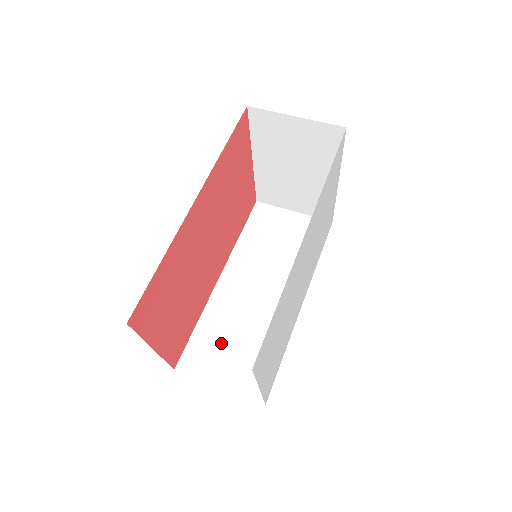
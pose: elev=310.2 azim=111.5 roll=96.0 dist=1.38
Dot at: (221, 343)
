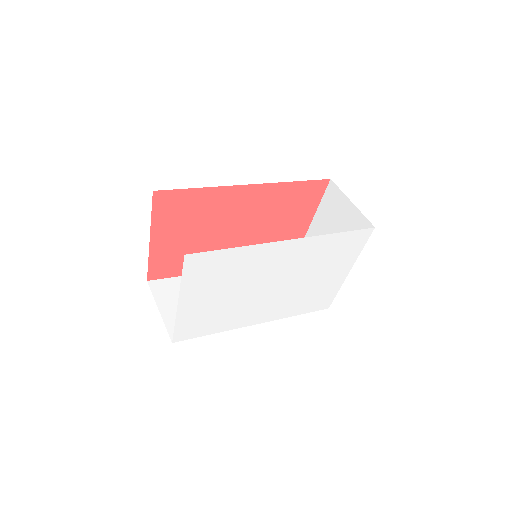
Dot at: occluded
